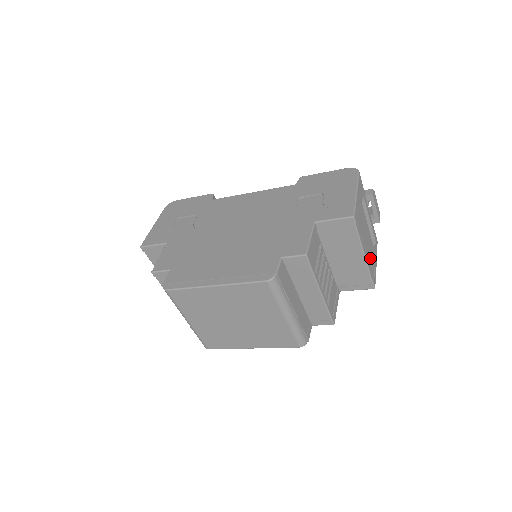
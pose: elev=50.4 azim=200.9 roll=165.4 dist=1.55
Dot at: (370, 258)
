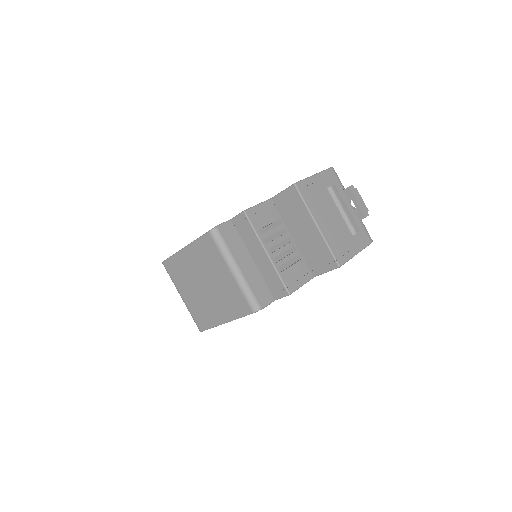
Dot at: (336, 238)
